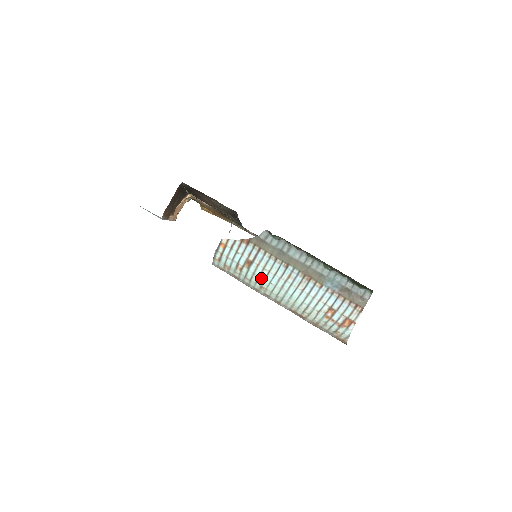
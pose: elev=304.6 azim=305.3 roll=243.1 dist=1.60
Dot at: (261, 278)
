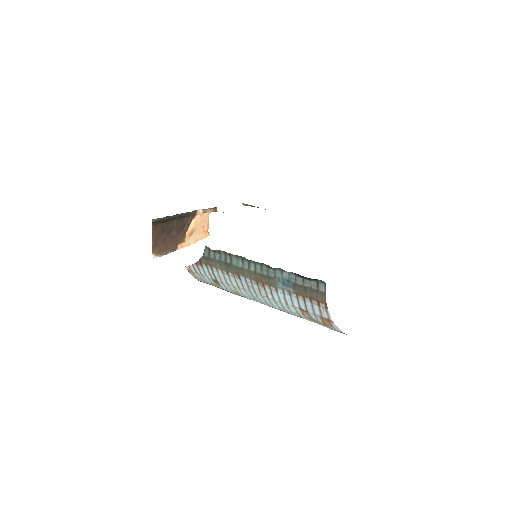
Dot at: (236, 292)
